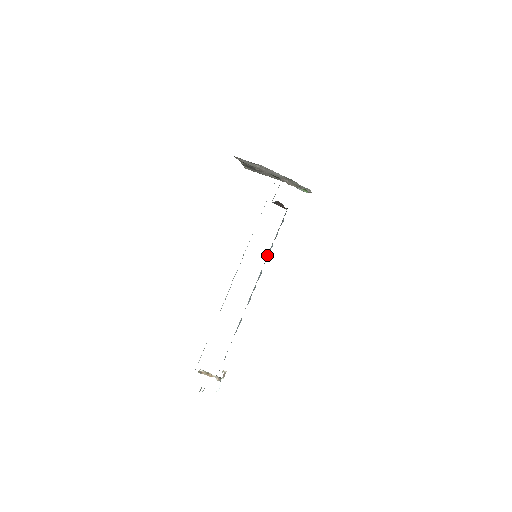
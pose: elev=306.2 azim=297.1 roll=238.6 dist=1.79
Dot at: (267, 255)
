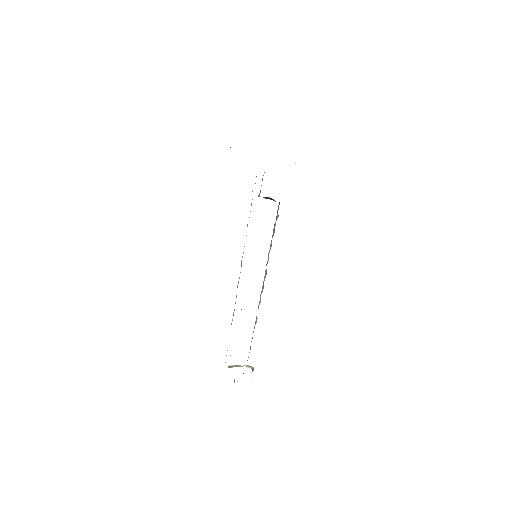
Dot at: (268, 254)
